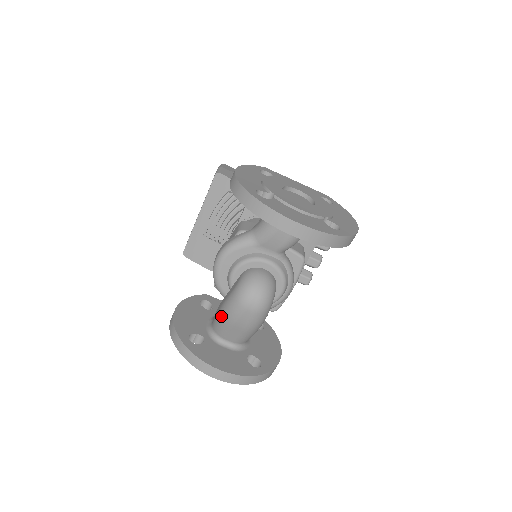
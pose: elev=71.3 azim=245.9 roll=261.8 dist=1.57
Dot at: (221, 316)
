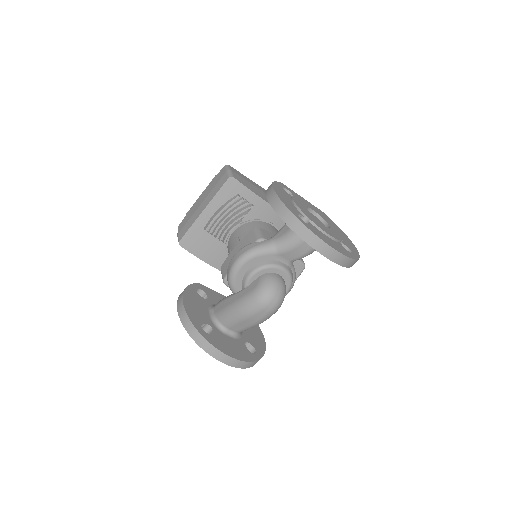
Dot at: (234, 311)
